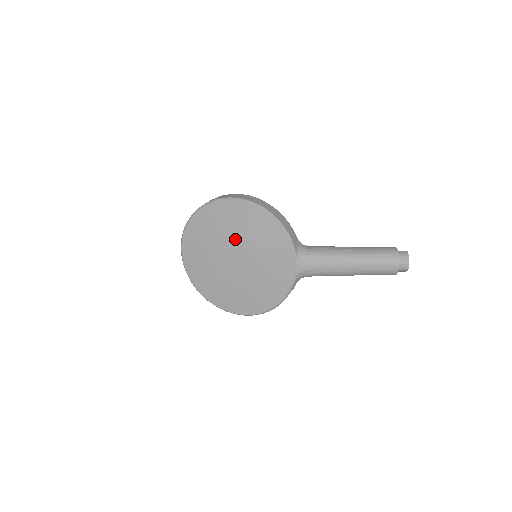
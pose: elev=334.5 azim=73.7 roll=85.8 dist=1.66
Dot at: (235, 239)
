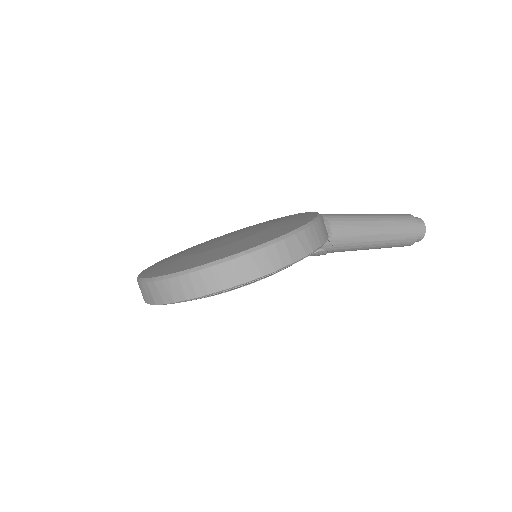
Dot at: (216, 239)
